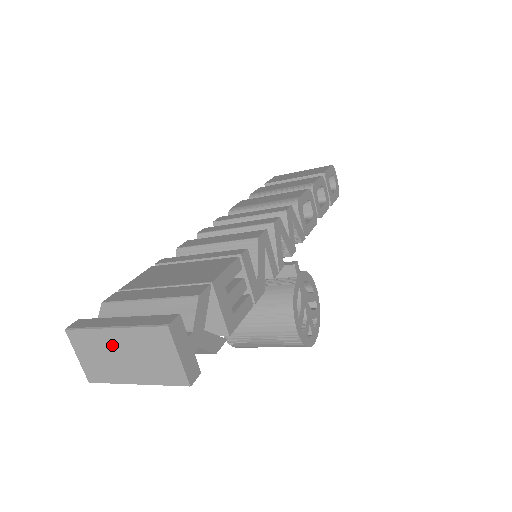
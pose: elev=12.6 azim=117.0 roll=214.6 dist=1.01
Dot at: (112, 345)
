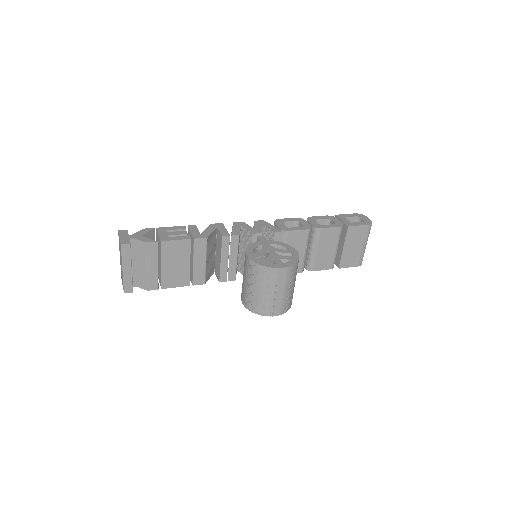
Dot at: occluded
